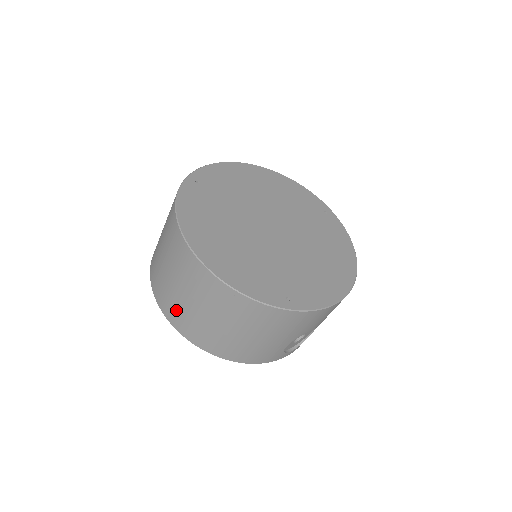
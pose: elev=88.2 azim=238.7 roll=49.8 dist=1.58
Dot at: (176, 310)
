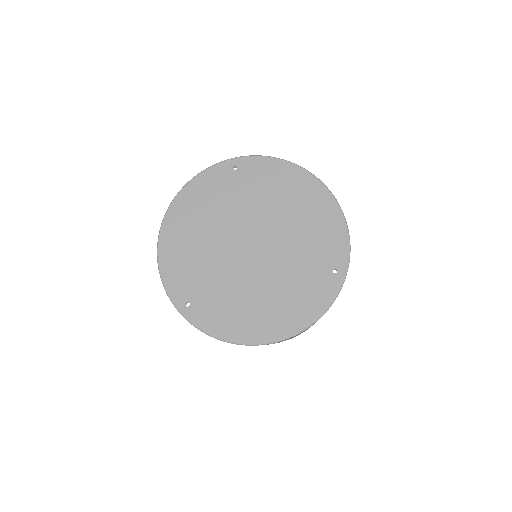
Dot at: occluded
